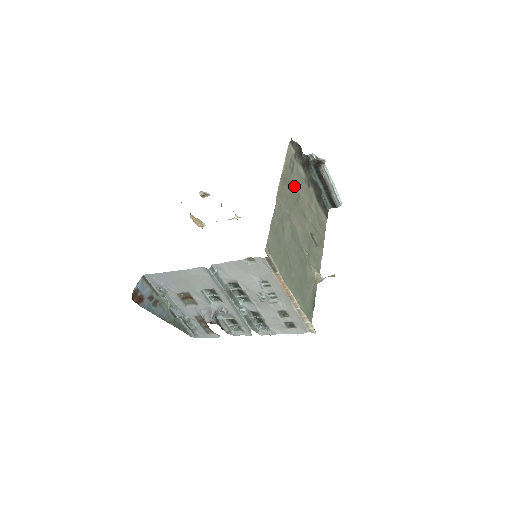
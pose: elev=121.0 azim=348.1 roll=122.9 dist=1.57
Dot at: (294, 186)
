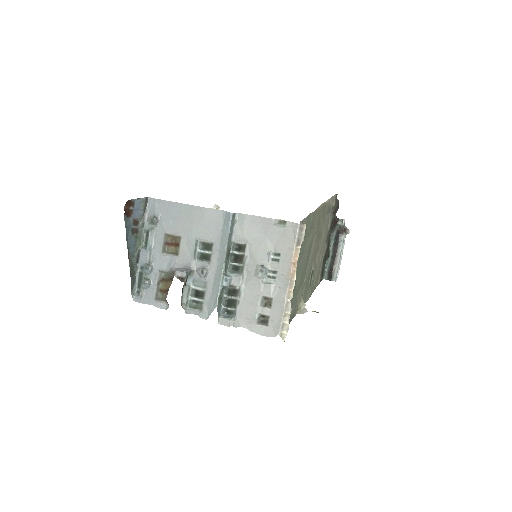
Dot at: (324, 223)
